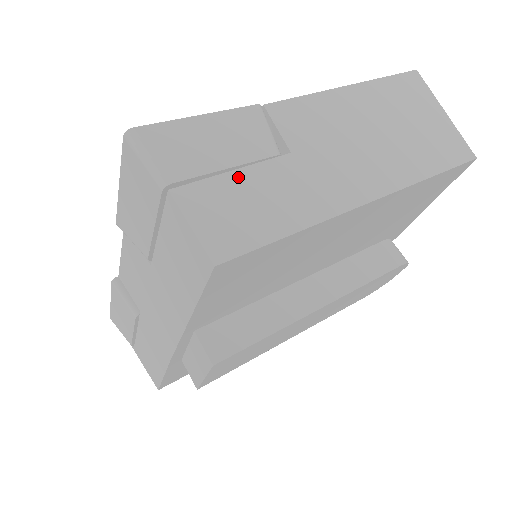
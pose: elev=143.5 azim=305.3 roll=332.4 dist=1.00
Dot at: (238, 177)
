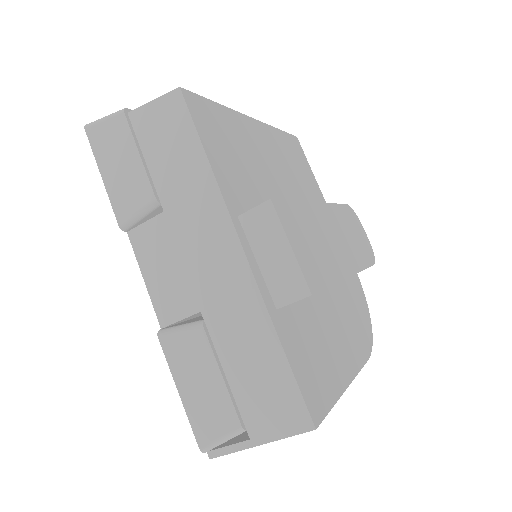
Dot at: occluded
